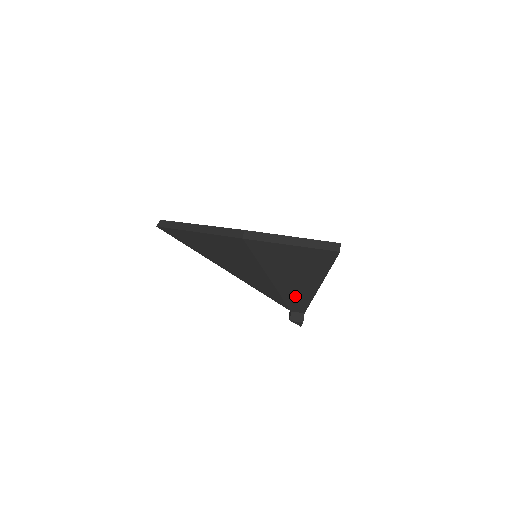
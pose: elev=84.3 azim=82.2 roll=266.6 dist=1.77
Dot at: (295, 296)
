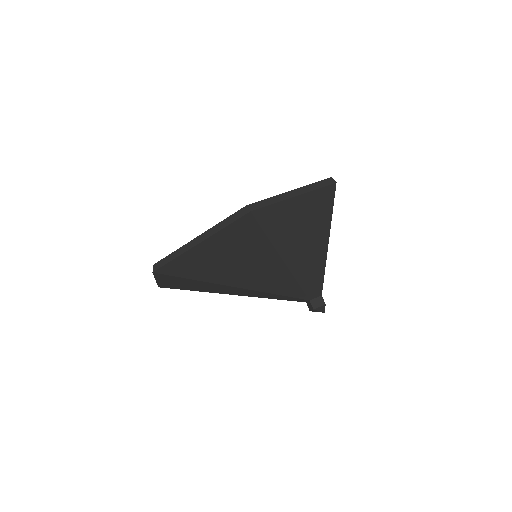
Dot at: (309, 274)
